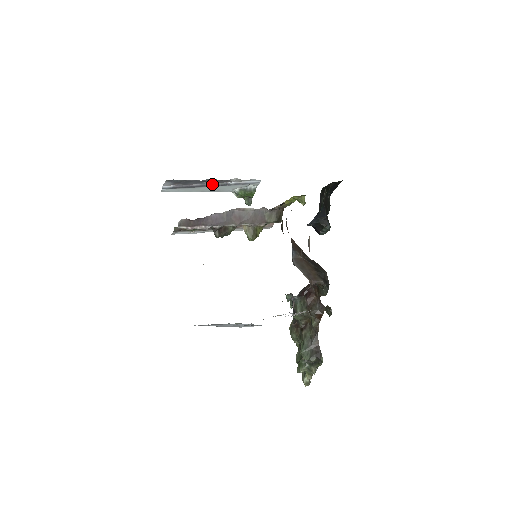
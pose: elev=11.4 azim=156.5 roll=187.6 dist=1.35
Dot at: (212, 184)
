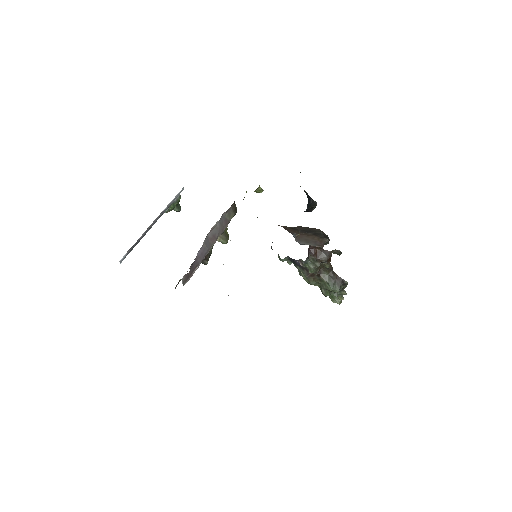
Dot at: (153, 223)
